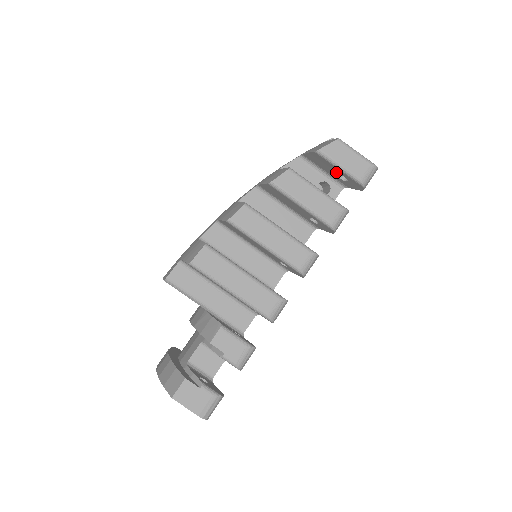
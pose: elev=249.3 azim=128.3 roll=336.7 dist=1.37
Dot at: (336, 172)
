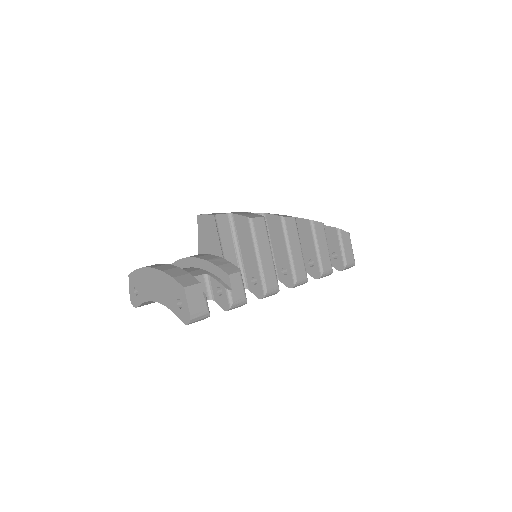
Dot at: (335, 249)
